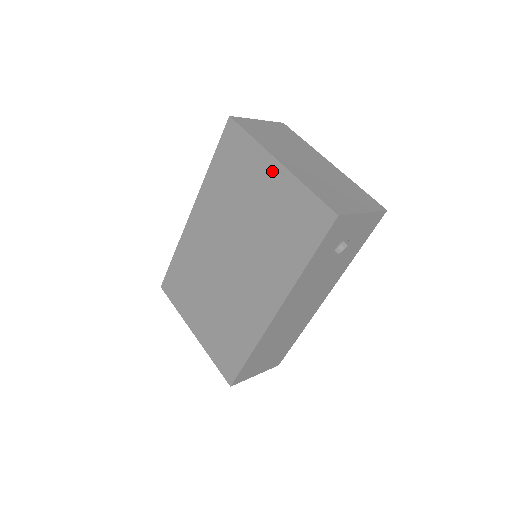
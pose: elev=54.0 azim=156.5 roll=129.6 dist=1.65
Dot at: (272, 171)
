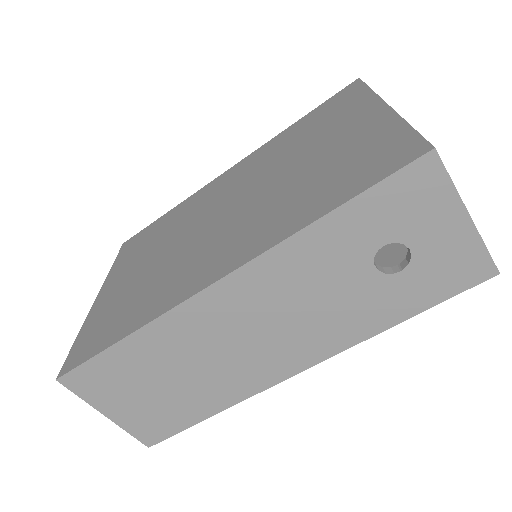
Dot at: (368, 114)
